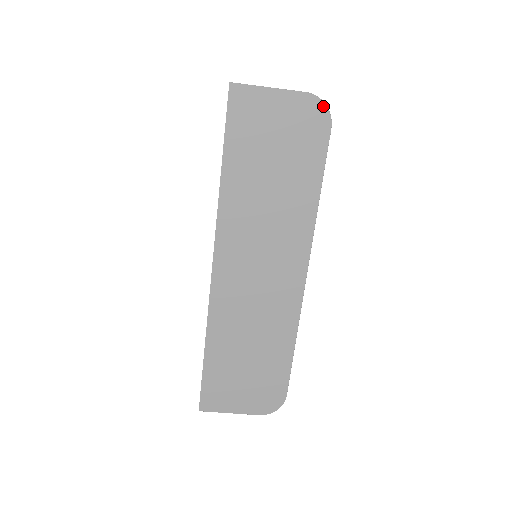
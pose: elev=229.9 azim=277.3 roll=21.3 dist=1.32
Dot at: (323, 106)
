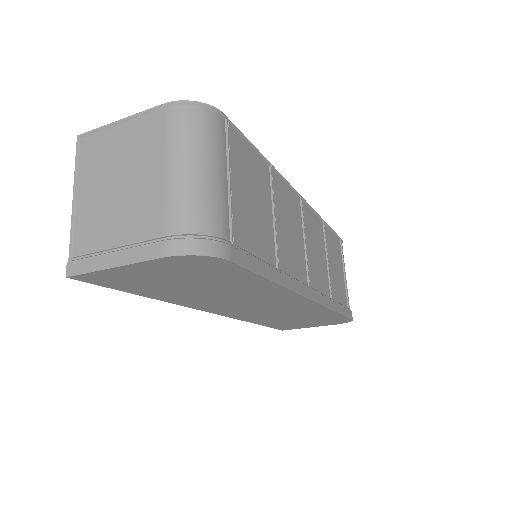
Dot at: (197, 257)
